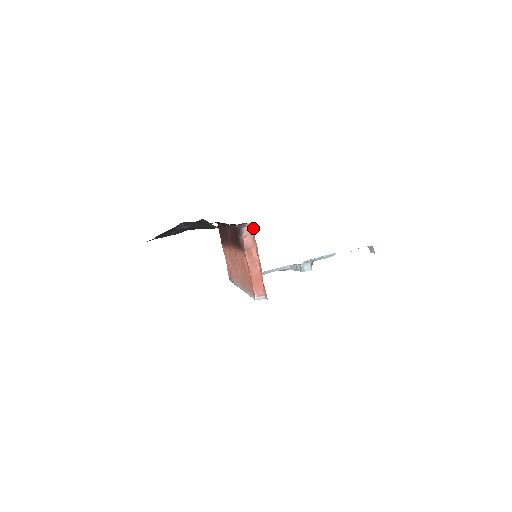
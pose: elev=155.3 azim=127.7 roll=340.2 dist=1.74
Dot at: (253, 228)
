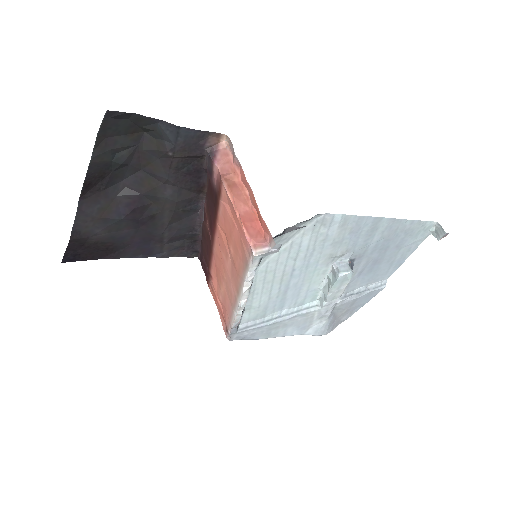
Dot at: (230, 145)
